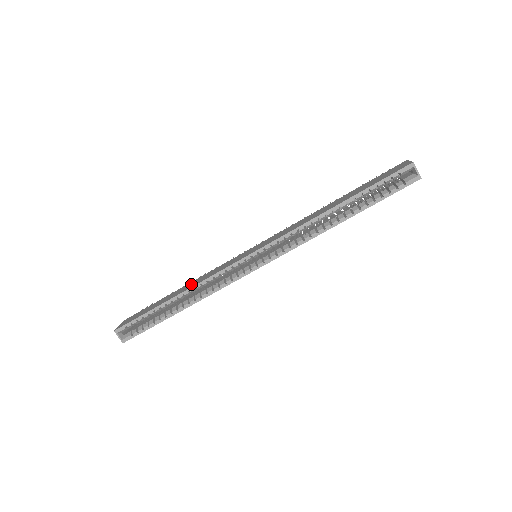
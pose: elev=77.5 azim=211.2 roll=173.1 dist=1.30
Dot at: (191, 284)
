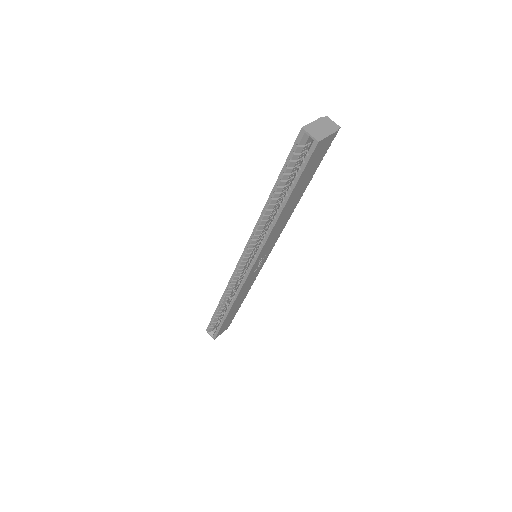
Dot at: occluded
